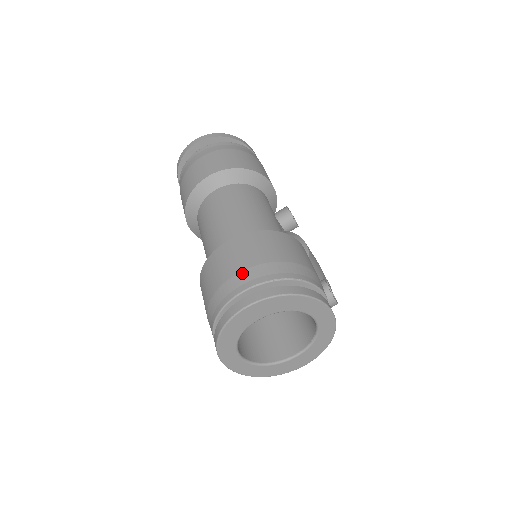
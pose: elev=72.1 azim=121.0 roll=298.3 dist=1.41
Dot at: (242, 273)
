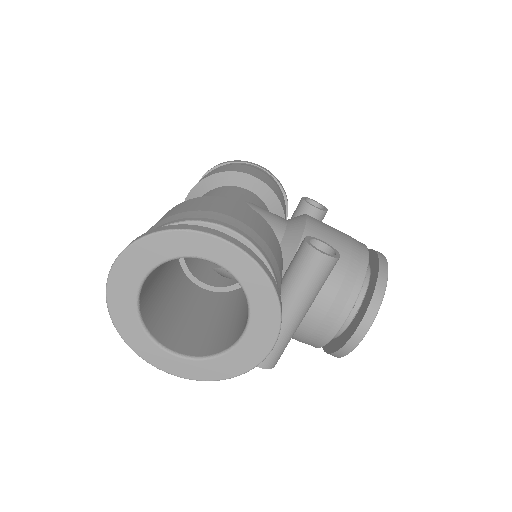
Dot at: occluded
